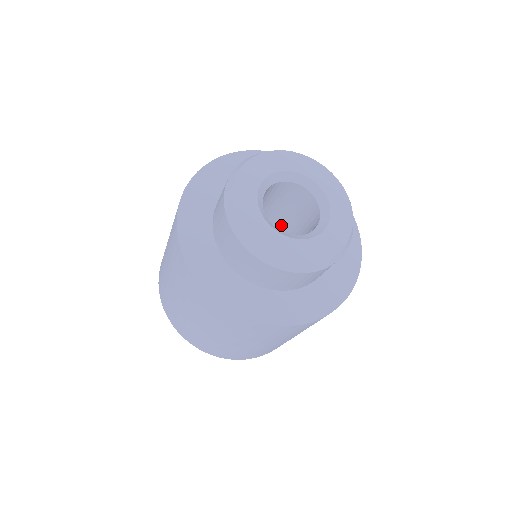
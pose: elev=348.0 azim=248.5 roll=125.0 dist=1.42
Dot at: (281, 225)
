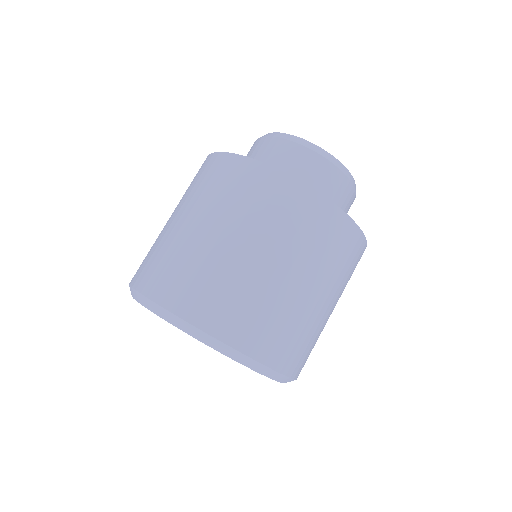
Dot at: occluded
